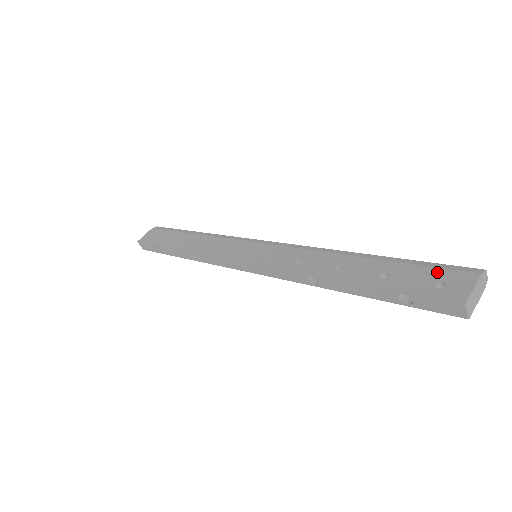
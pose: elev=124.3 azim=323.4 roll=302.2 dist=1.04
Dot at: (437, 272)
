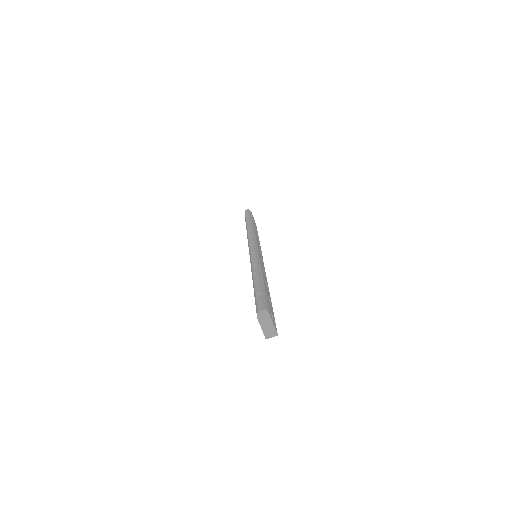
Dot at: occluded
